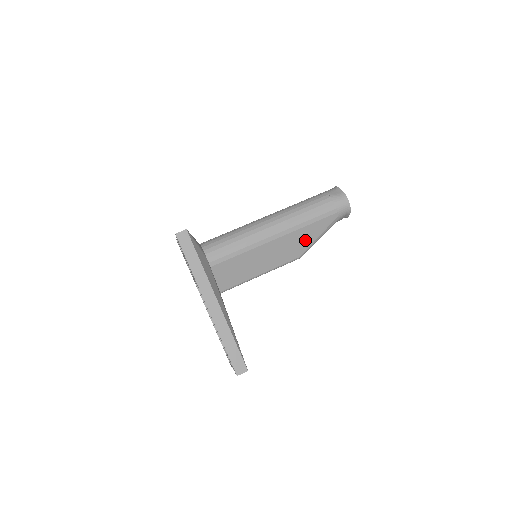
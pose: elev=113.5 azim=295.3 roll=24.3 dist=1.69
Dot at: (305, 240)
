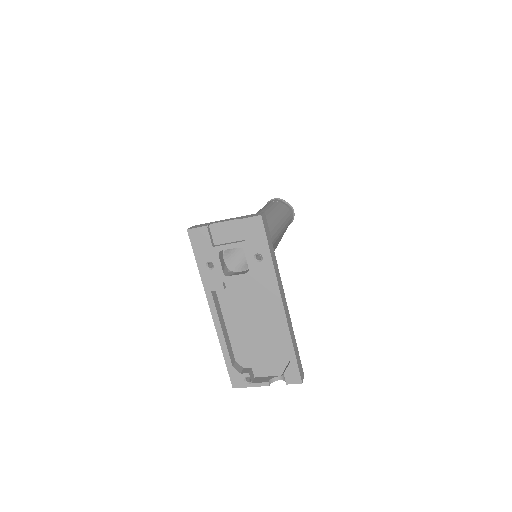
Dot at: (277, 244)
